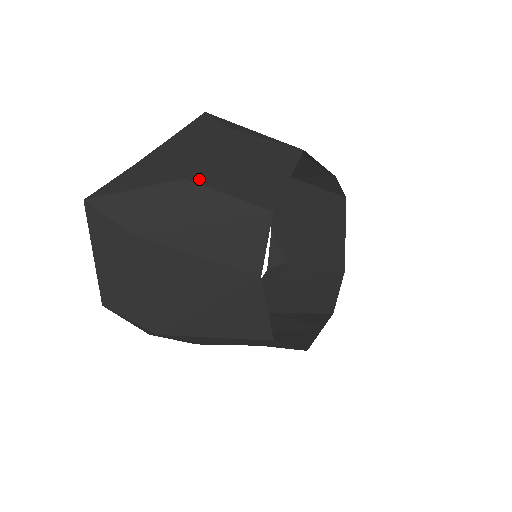
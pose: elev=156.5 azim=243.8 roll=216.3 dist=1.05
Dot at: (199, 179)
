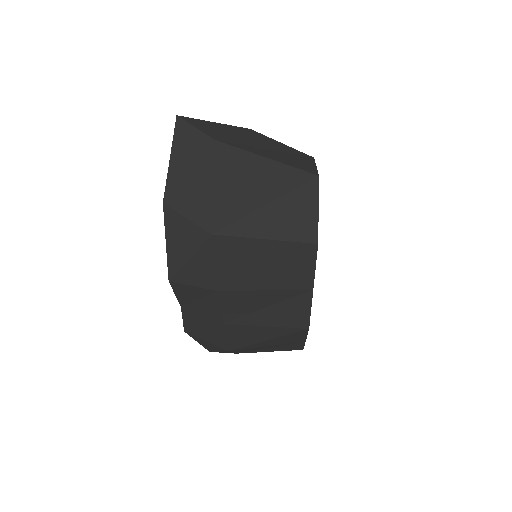
Dot at: (259, 133)
